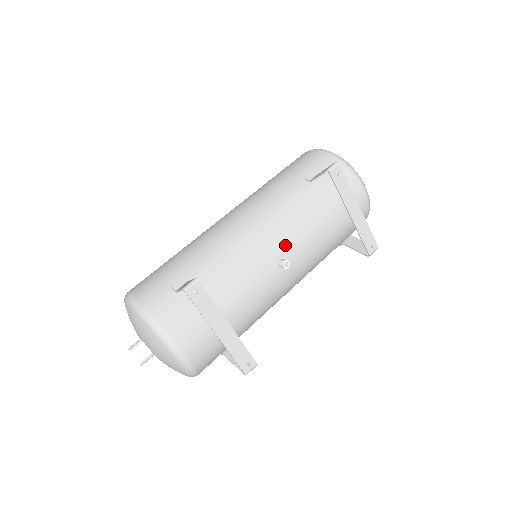
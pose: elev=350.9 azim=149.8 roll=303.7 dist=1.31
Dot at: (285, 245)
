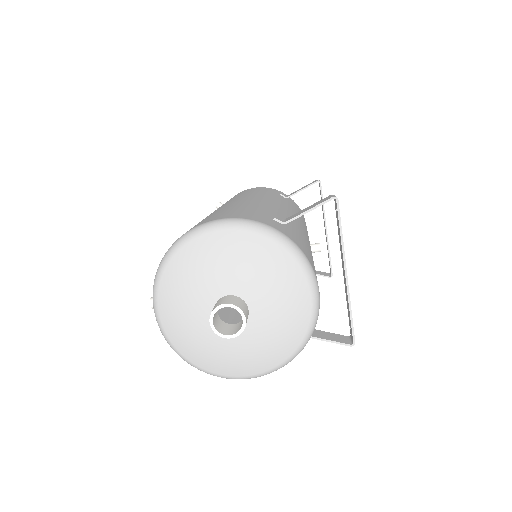
Dot at: occluded
